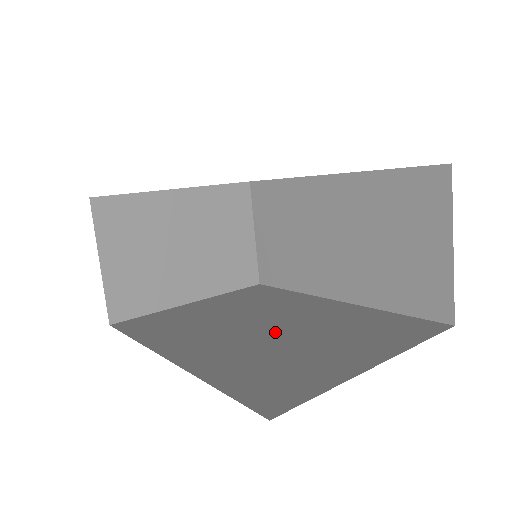
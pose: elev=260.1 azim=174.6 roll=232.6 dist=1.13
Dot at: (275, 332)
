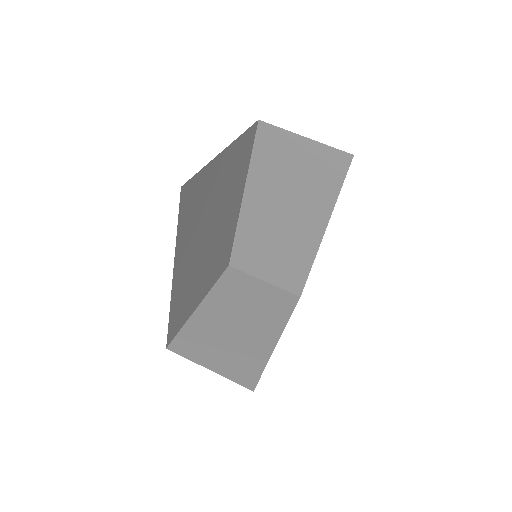
Dot at: occluded
